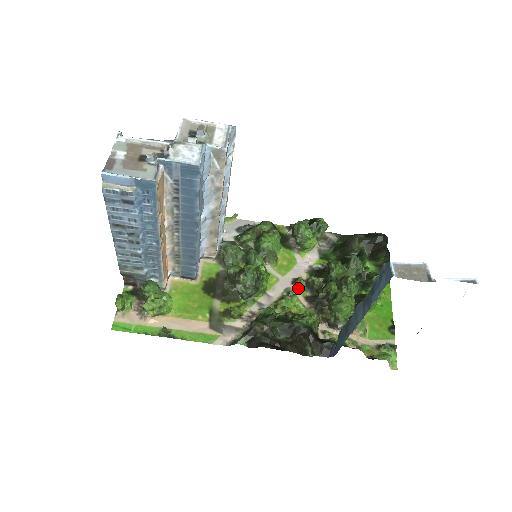
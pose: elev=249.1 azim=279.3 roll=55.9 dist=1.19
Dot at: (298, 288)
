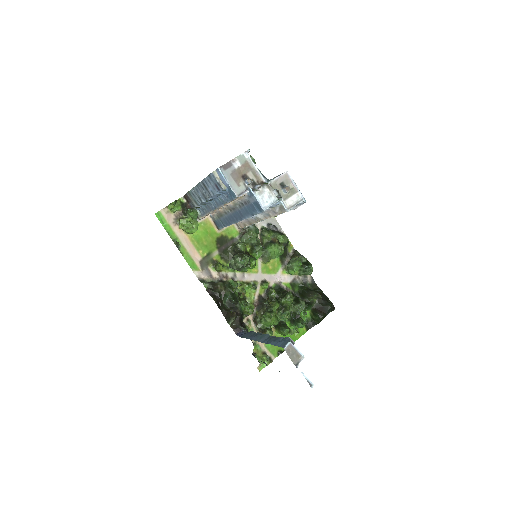
Dot at: (262, 287)
